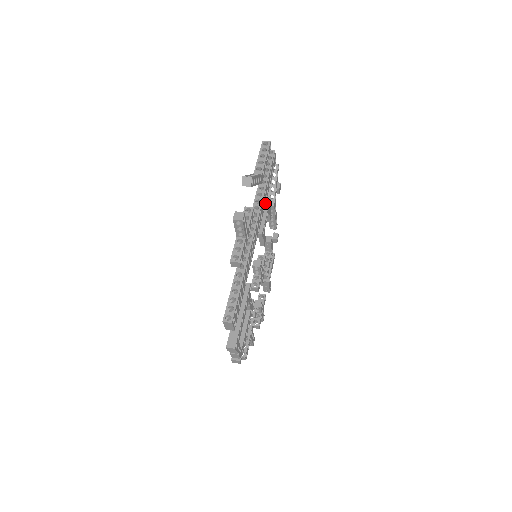
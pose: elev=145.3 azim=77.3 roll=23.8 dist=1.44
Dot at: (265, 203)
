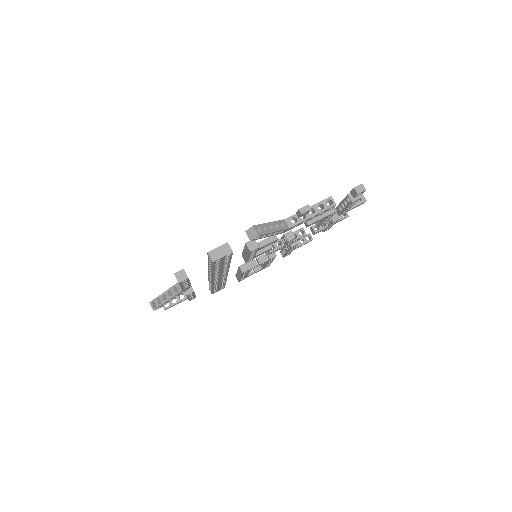
Dot at: (228, 267)
